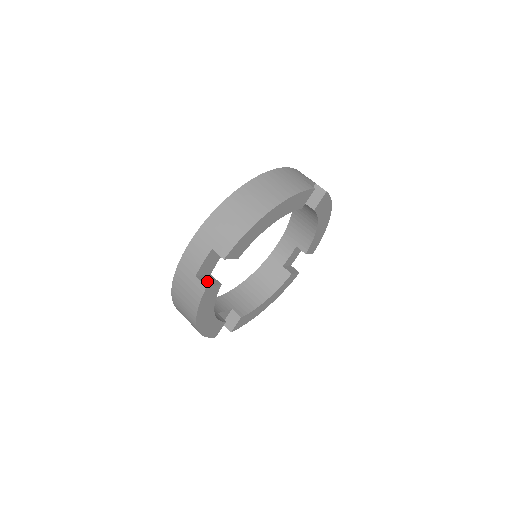
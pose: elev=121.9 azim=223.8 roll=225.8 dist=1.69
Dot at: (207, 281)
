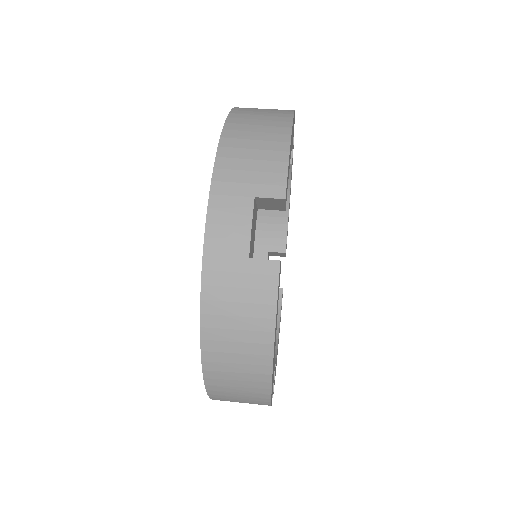
Dot at: occluded
